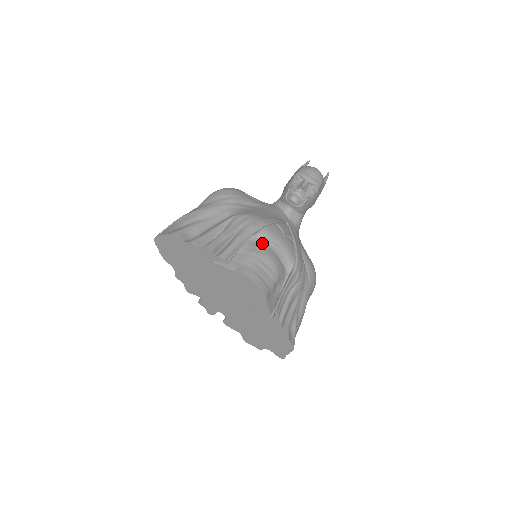
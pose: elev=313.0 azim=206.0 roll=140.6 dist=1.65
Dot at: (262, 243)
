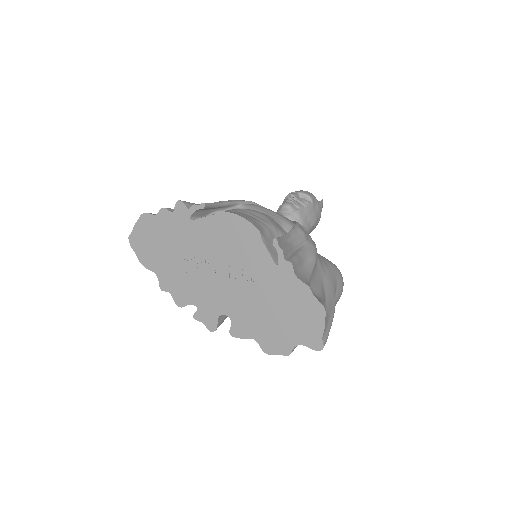
Dot at: occluded
